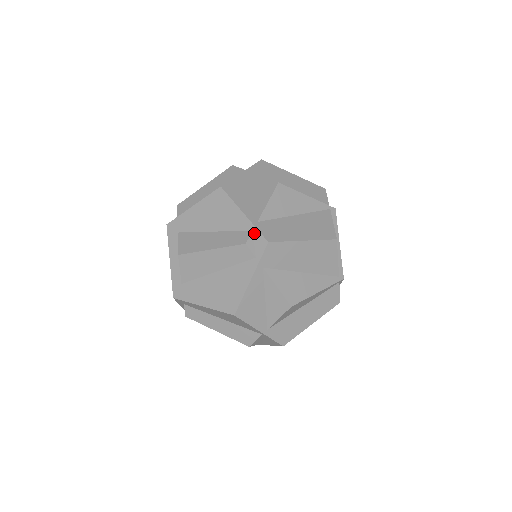
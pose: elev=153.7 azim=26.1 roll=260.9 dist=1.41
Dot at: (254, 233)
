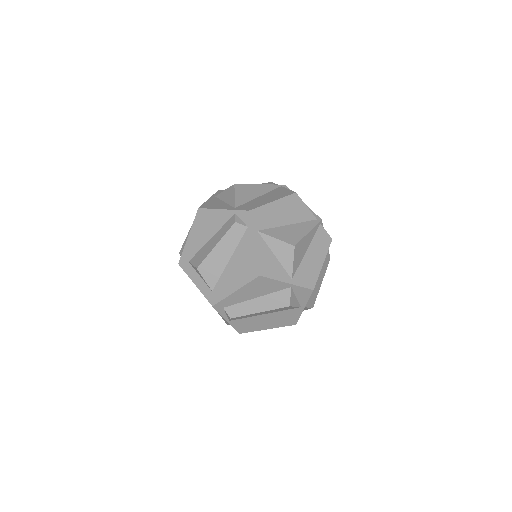
Dot at: (237, 214)
